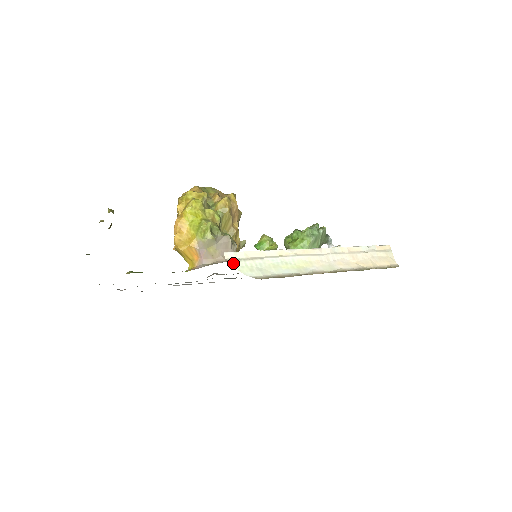
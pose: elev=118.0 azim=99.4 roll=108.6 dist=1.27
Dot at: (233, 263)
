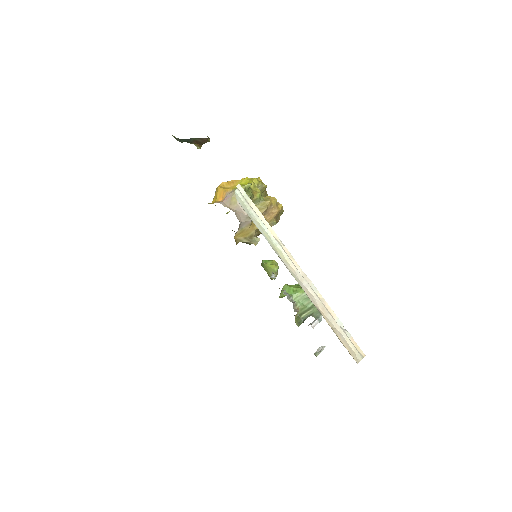
Dot at: (238, 191)
